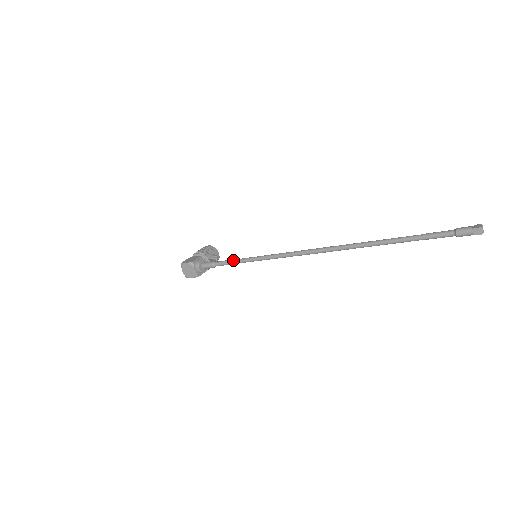
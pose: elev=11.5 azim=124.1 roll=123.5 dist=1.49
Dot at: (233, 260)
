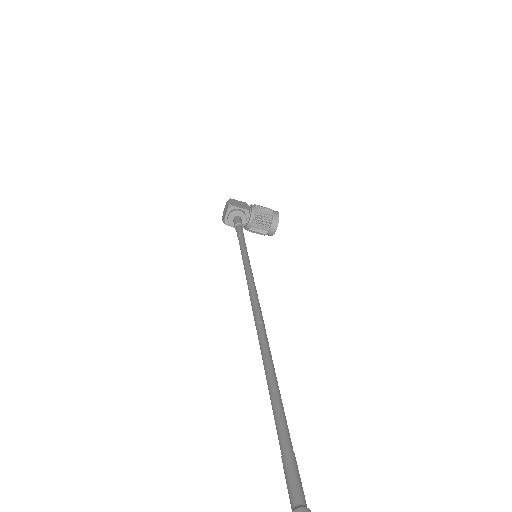
Dot at: (241, 237)
